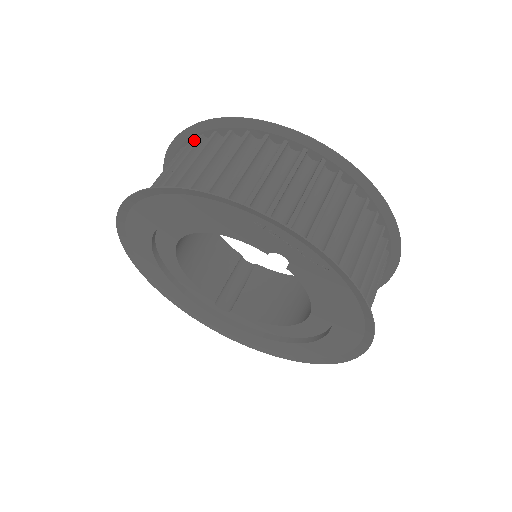
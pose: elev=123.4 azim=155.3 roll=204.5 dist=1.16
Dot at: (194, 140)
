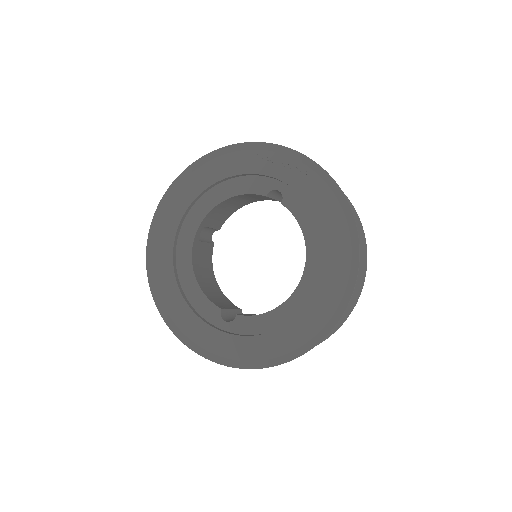
Dot at: occluded
